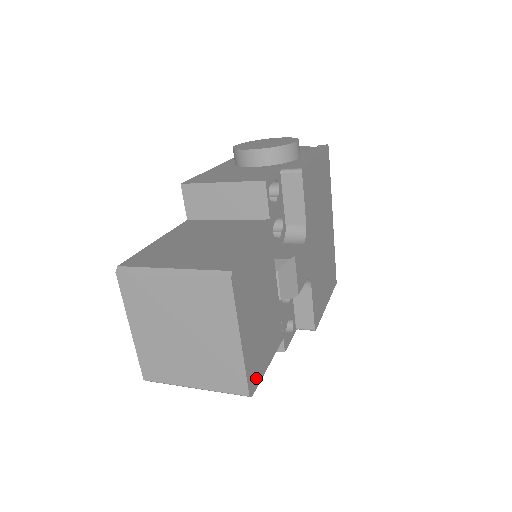
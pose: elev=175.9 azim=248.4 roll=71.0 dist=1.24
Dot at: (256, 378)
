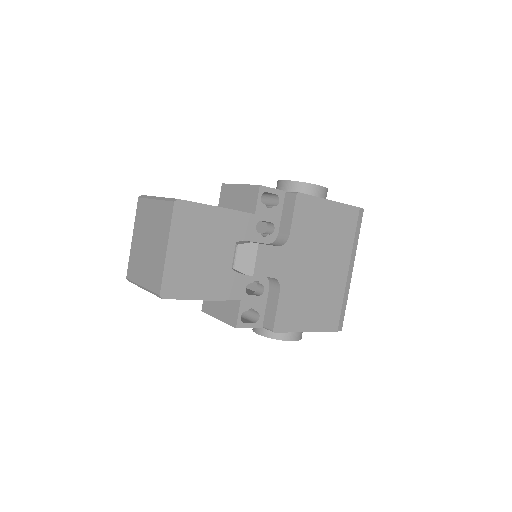
Dot at: (174, 292)
